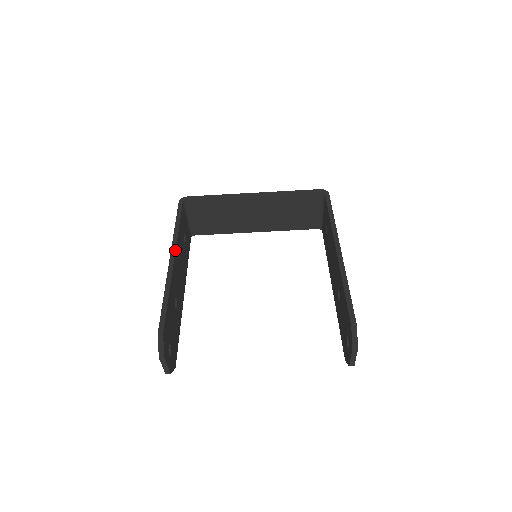
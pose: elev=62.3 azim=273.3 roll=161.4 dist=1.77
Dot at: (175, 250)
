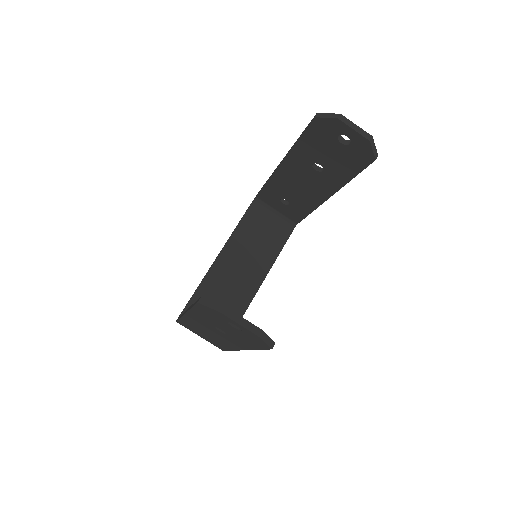
Dot at: (185, 311)
